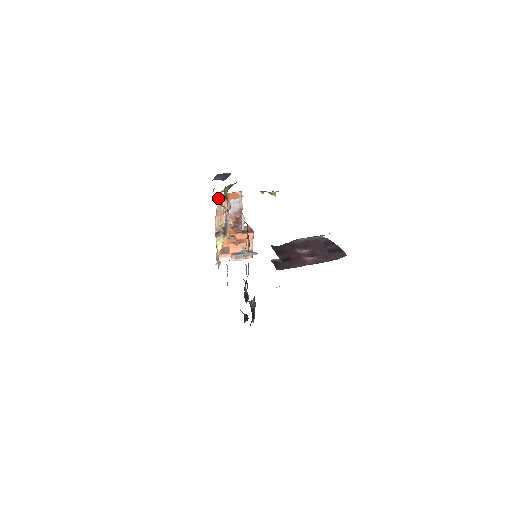
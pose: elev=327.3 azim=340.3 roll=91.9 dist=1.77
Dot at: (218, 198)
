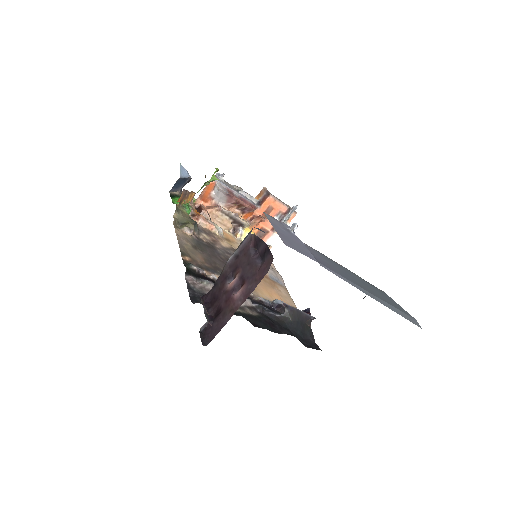
Dot at: occluded
